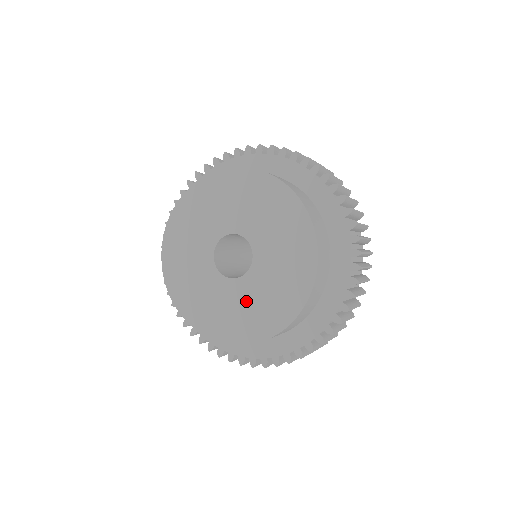
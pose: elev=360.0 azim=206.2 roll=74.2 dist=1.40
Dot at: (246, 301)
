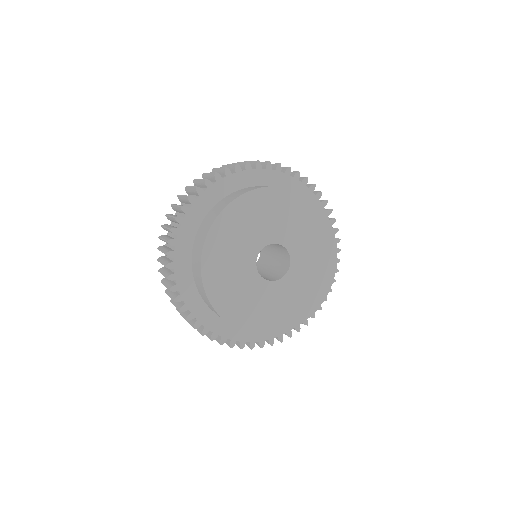
Dot at: (305, 275)
